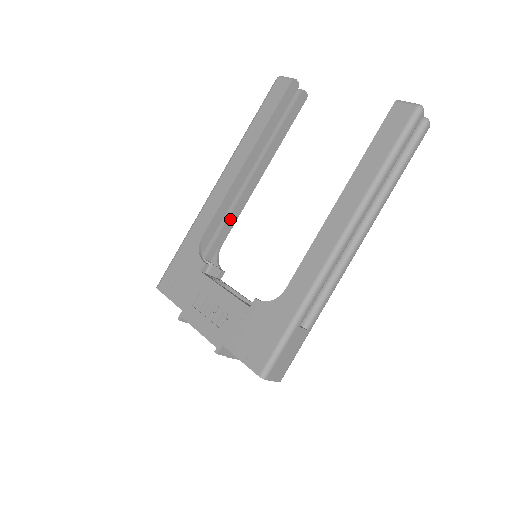
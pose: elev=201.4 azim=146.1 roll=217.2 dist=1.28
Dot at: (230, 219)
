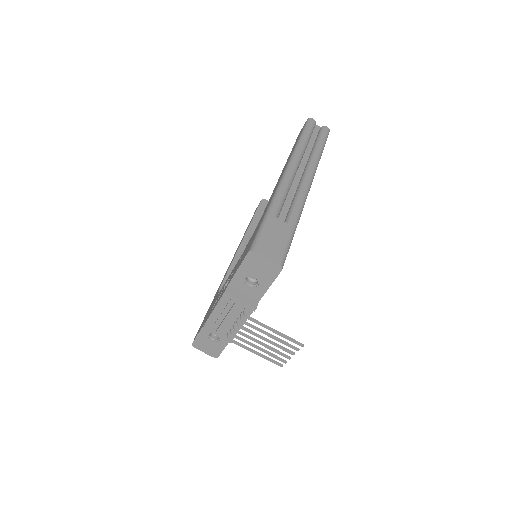
Dot at: occluded
